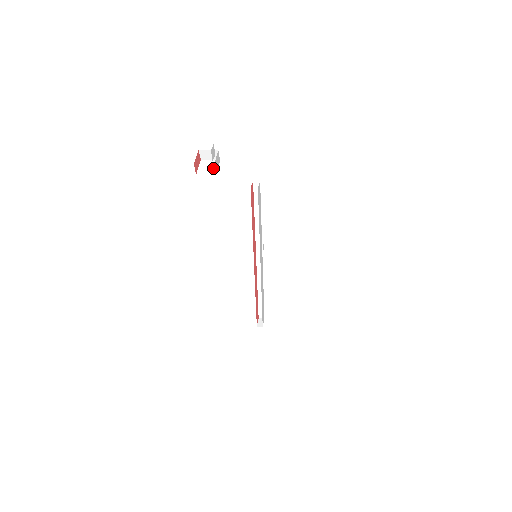
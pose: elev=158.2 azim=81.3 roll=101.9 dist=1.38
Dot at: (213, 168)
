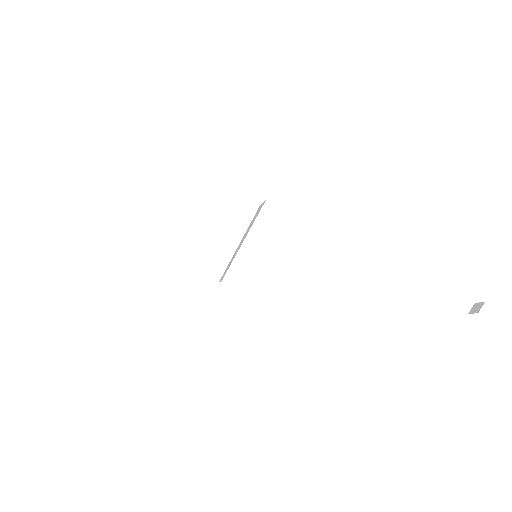
Dot at: (469, 299)
